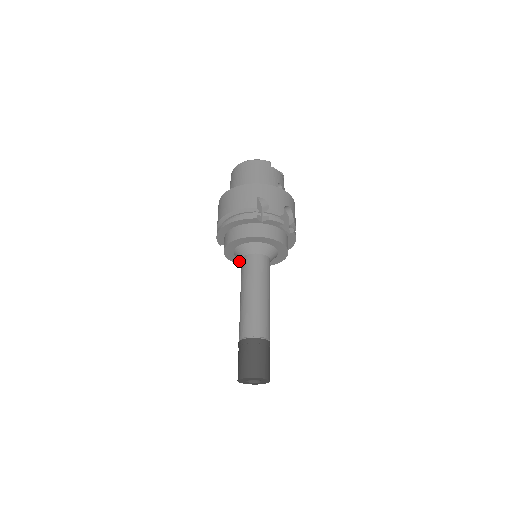
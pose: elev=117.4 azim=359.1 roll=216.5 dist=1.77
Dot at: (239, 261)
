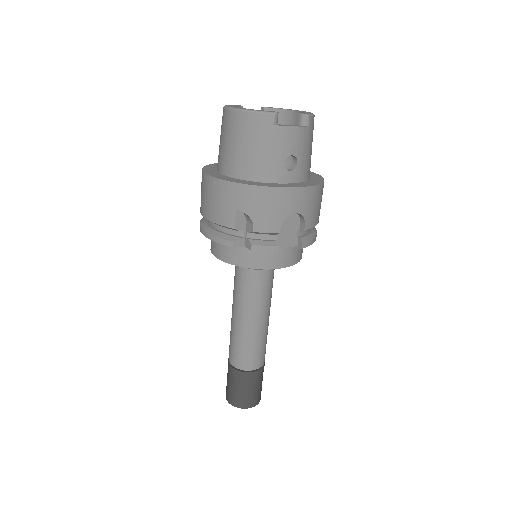
Dot at: occluded
